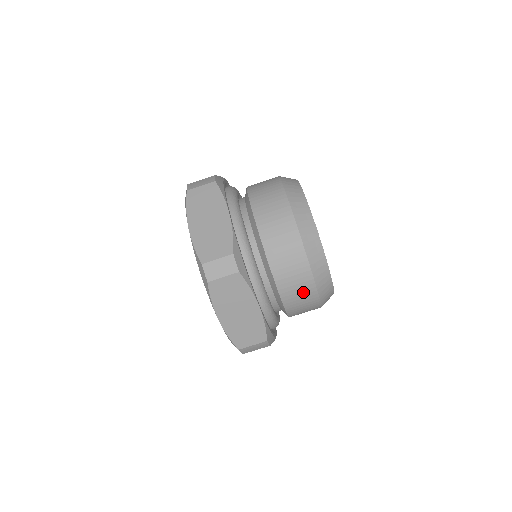
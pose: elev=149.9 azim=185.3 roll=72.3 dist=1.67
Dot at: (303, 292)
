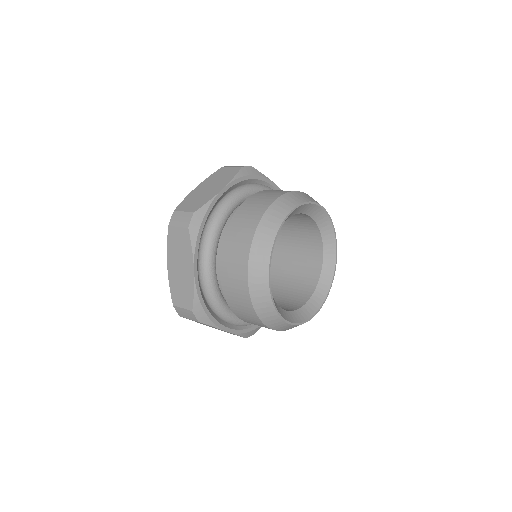
Dot at: (238, 286)
